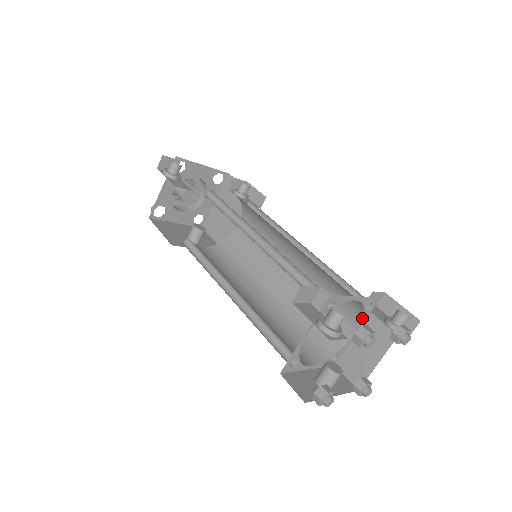
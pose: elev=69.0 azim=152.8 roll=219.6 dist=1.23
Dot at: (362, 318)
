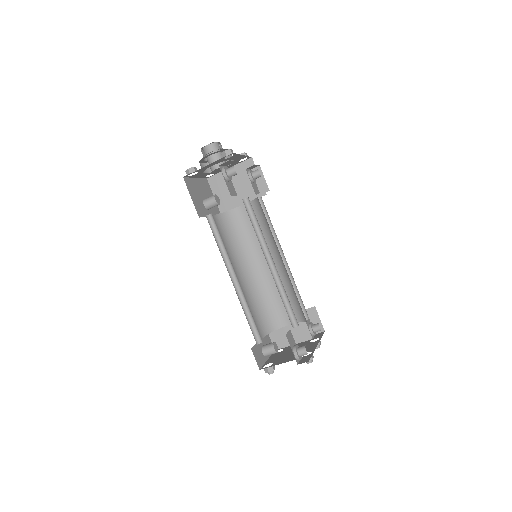
Dot at: occluded
